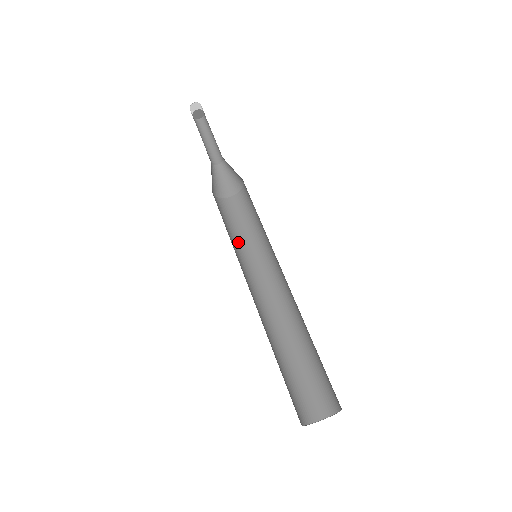
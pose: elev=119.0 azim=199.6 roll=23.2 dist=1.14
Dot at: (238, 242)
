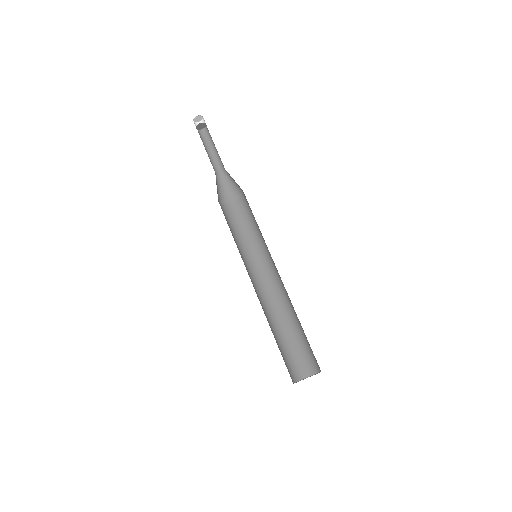
Dot at: (245, 241)
